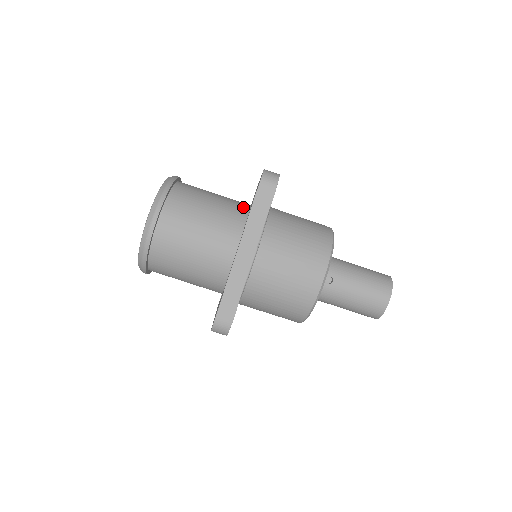
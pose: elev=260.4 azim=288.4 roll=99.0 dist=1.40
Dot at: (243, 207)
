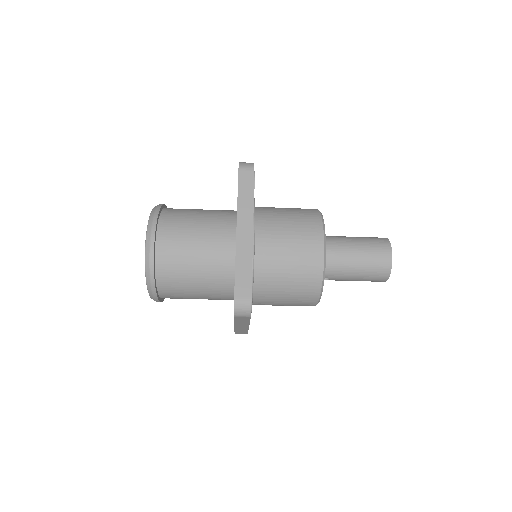
Dot at: (228, 266)
